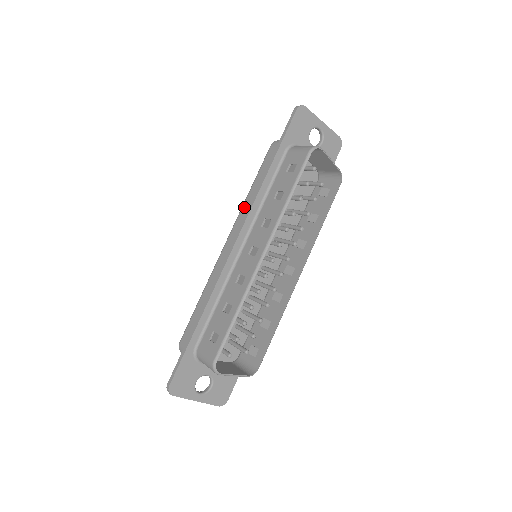
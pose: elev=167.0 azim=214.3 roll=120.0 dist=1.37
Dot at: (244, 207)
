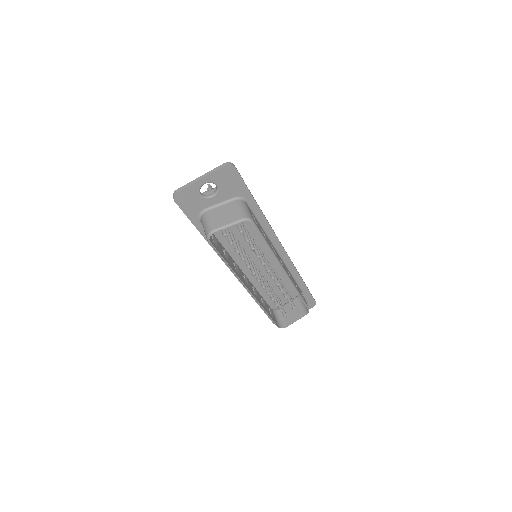
Dot at: occluded
